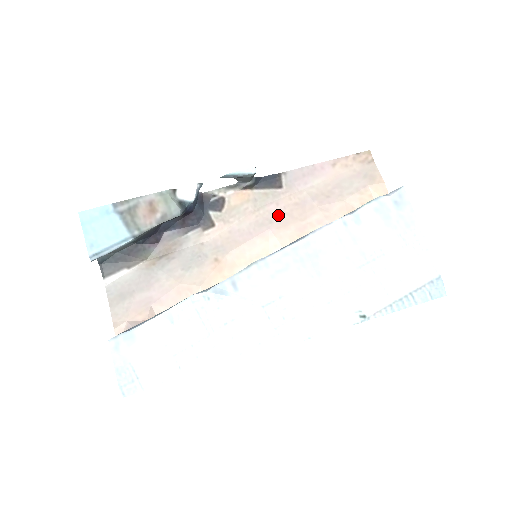
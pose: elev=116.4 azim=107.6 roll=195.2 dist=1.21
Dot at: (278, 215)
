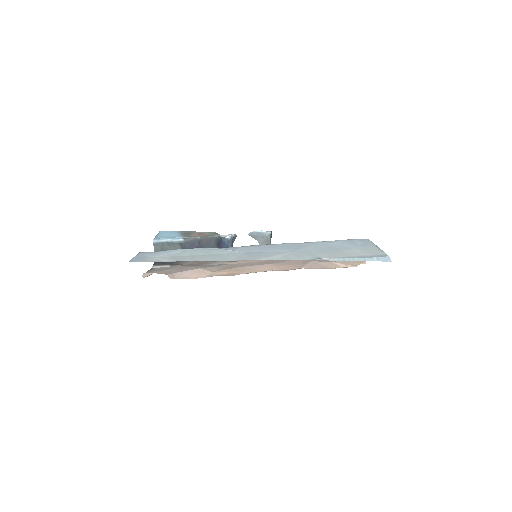
Dot at: (282, 262)
